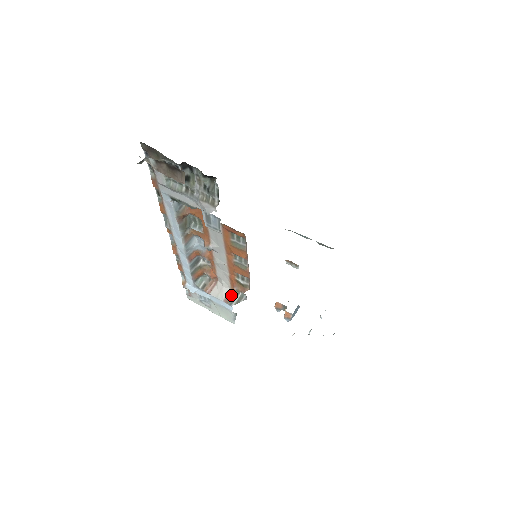
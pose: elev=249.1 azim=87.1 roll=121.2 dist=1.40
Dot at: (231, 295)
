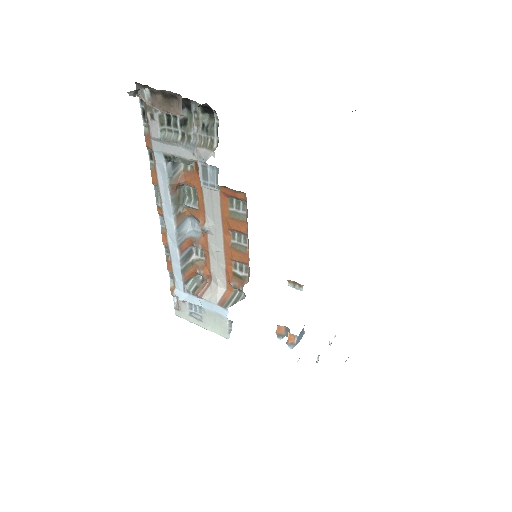
Dot at: (227, 296)
